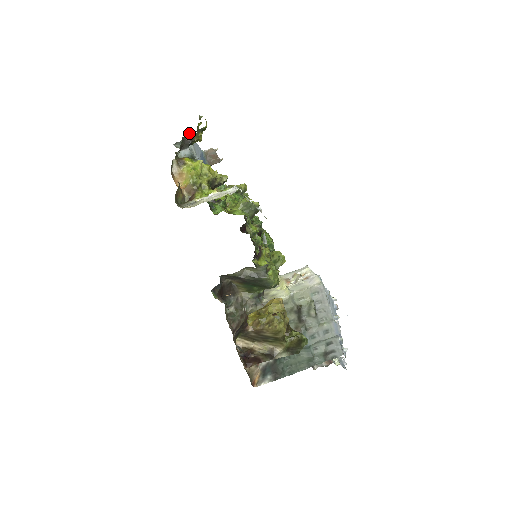
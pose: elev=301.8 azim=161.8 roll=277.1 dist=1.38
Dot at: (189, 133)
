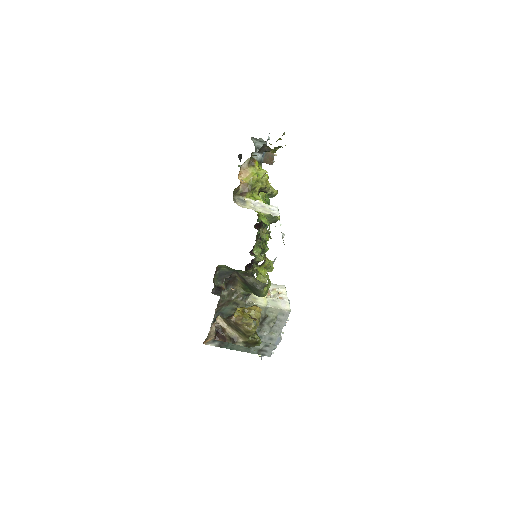
Dot at: (268, 137)
